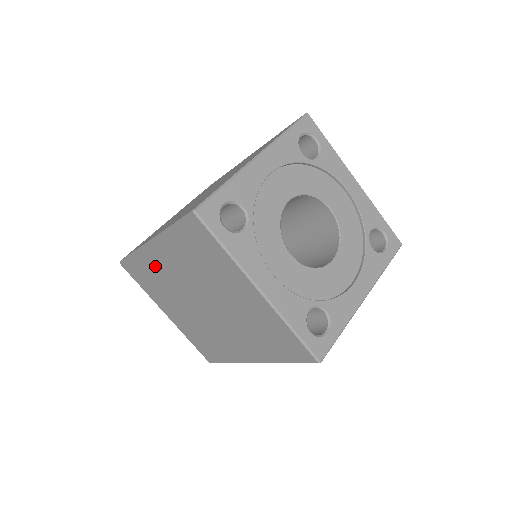
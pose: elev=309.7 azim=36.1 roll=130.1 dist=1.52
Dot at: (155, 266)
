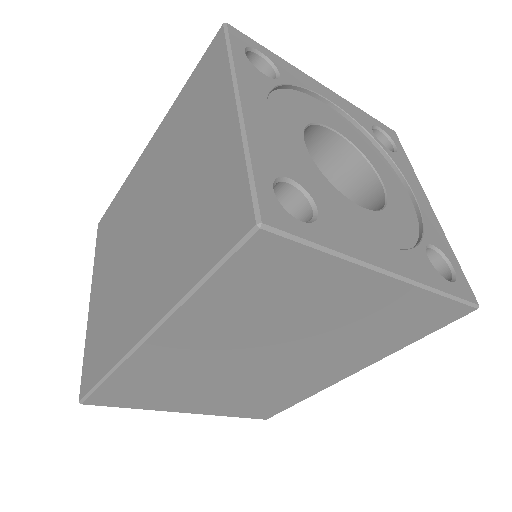
Dot at: (162, 365)
